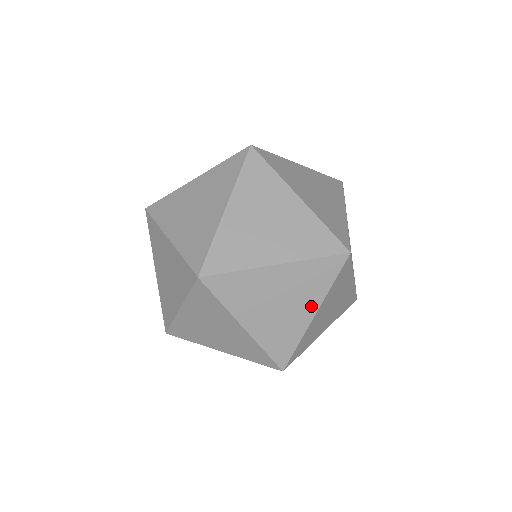
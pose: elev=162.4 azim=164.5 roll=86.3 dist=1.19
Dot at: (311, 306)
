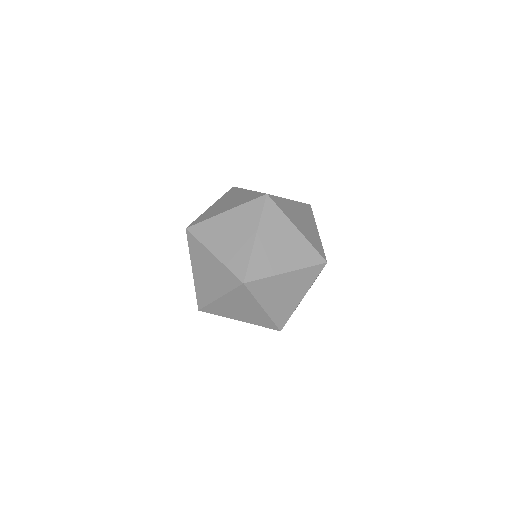
Dot at: (251, 232)
